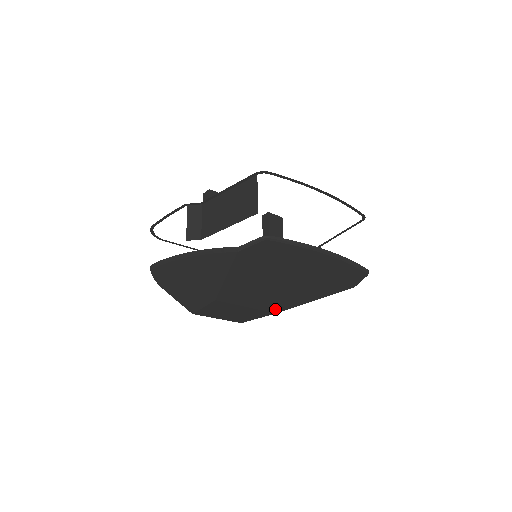
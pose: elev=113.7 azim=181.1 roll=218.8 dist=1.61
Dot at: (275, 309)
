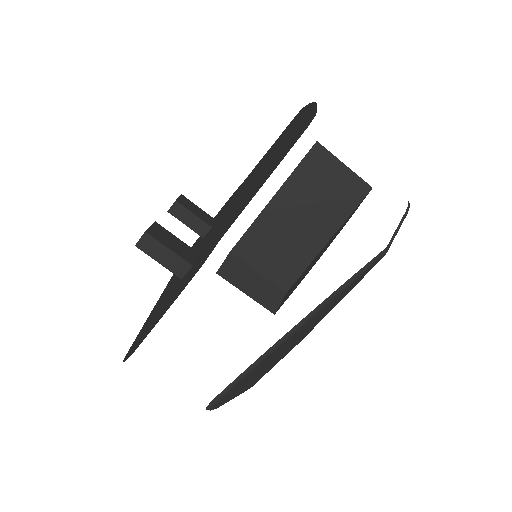
Dot at: occluded
